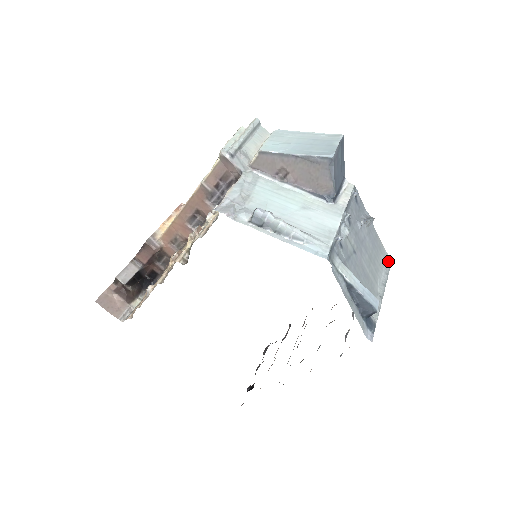
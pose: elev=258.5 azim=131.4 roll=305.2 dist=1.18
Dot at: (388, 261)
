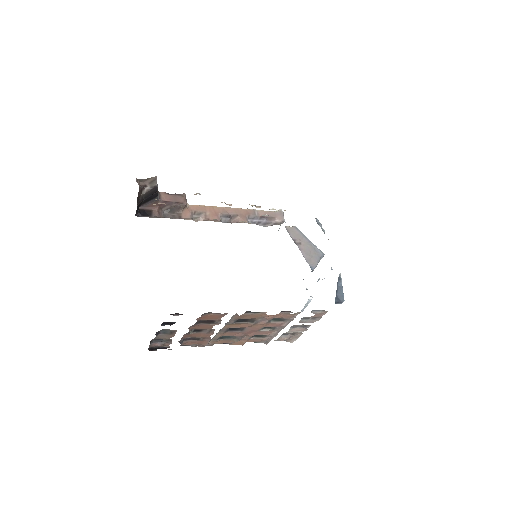
Dot at: occluded
